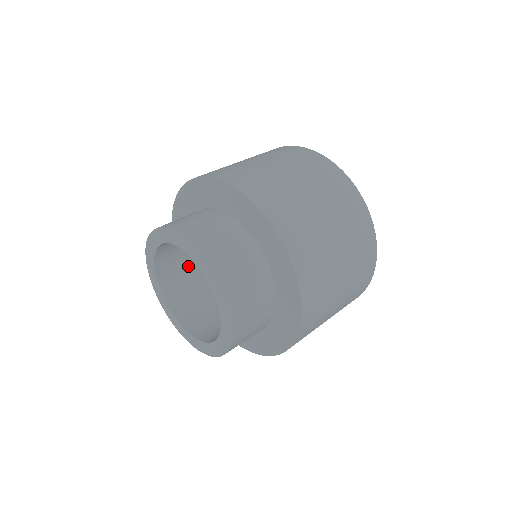
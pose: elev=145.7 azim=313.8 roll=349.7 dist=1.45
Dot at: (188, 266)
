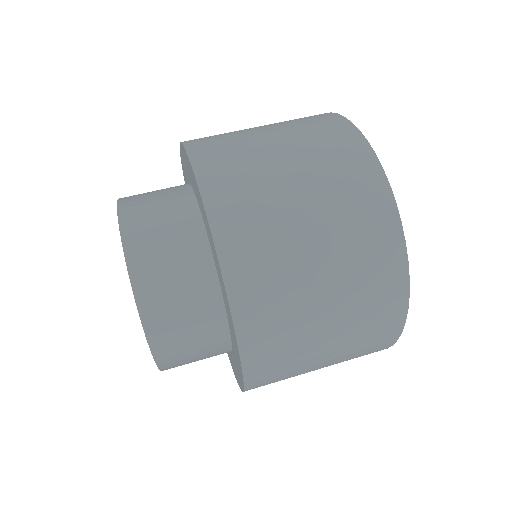
Dot at: occluded
